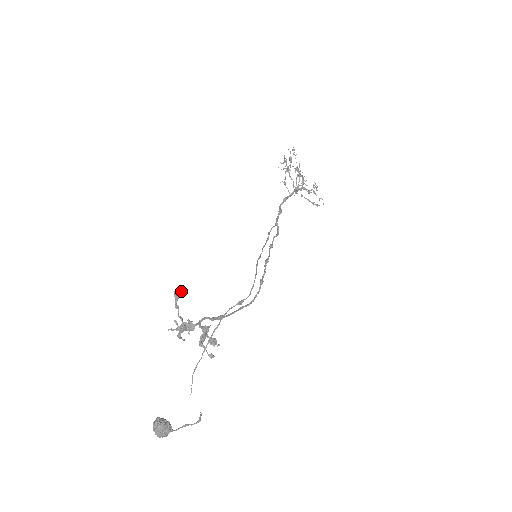
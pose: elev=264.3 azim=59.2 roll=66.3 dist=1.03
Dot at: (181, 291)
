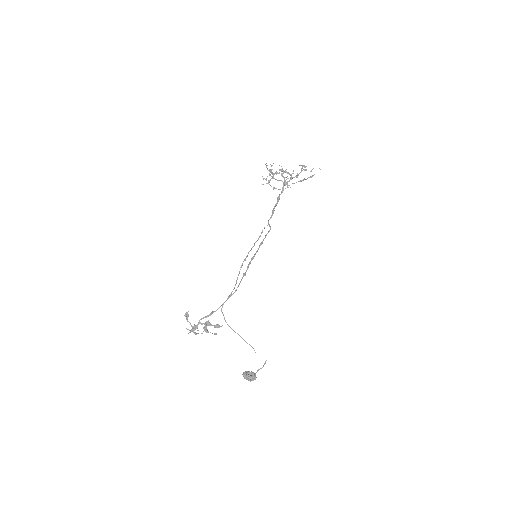
Dot at: (187, 314)
